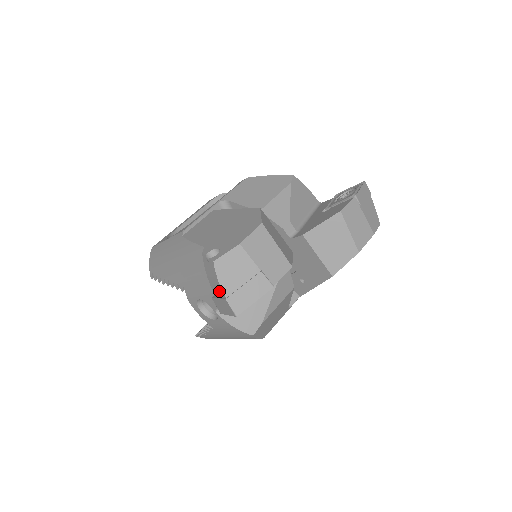
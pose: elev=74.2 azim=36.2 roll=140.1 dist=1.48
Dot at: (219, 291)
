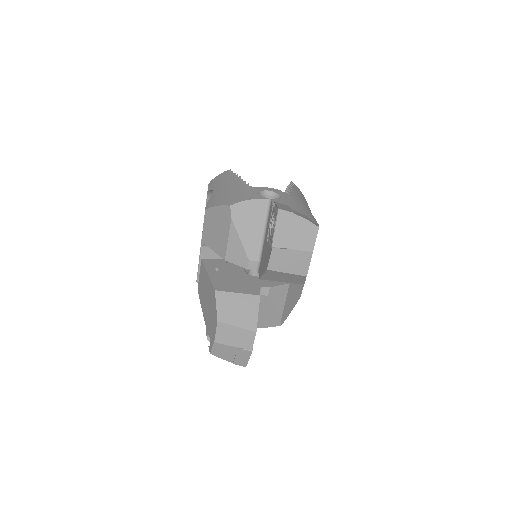
Dot at: occluded
